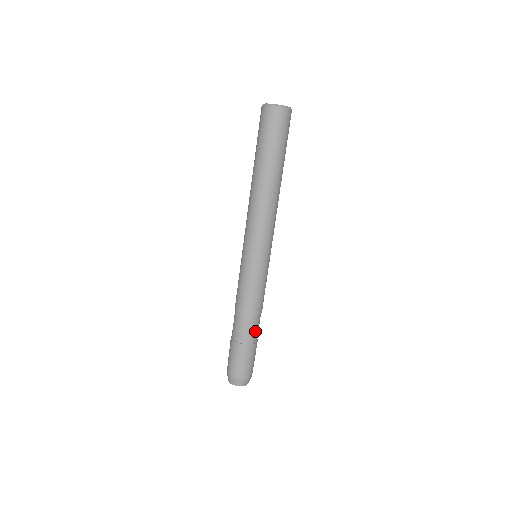
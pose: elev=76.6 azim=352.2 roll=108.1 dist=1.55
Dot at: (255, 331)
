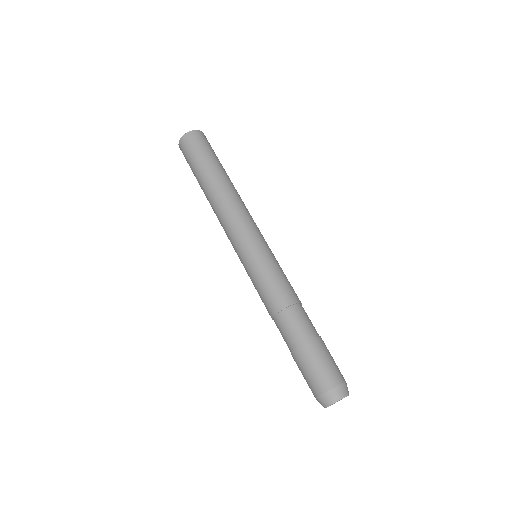
Dot at: (306, 324)
